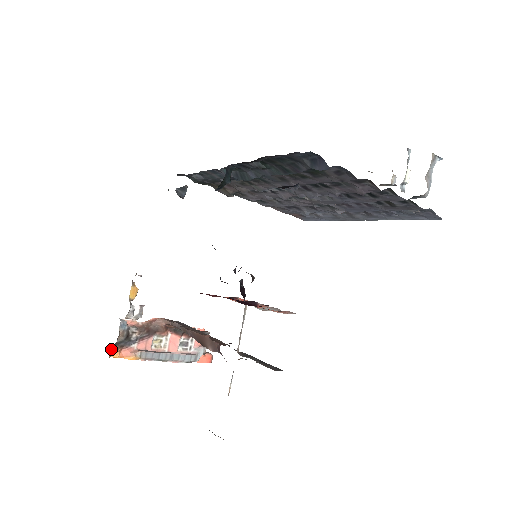
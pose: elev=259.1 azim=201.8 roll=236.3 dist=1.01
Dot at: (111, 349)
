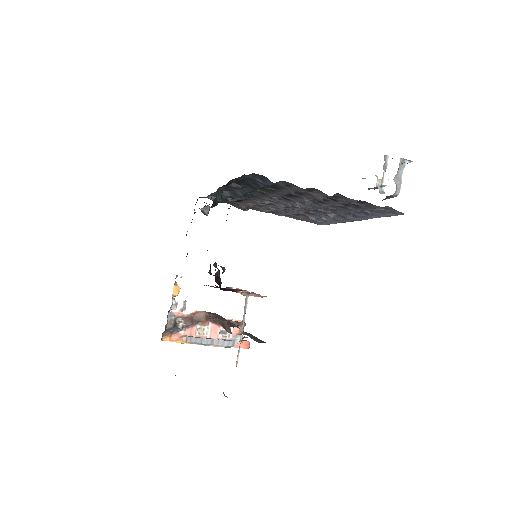
Dot at: (163, 334)
